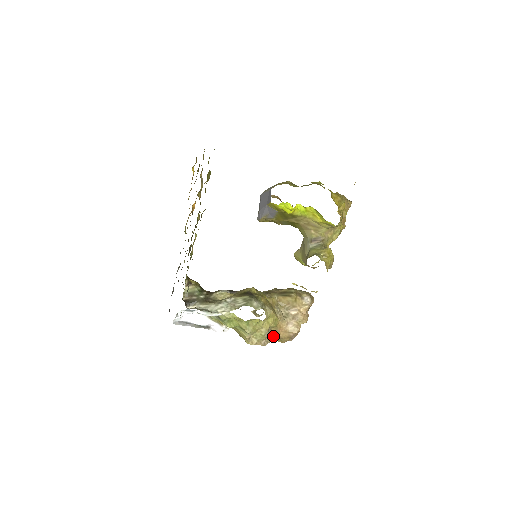
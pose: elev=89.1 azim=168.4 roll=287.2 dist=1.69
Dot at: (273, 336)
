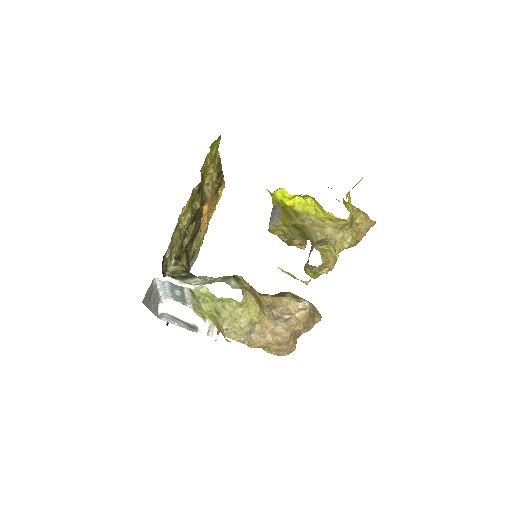
Dot at: (258, 337)
